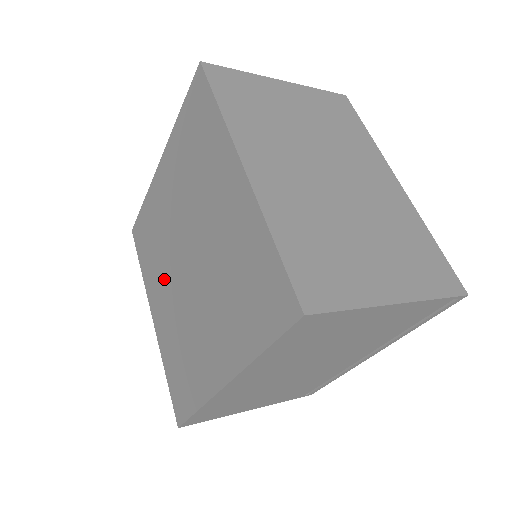
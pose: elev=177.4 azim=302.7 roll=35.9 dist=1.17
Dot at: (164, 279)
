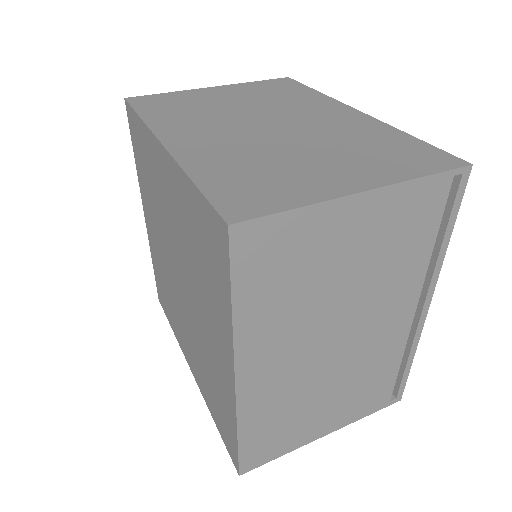
Dot at: (180, 320)
